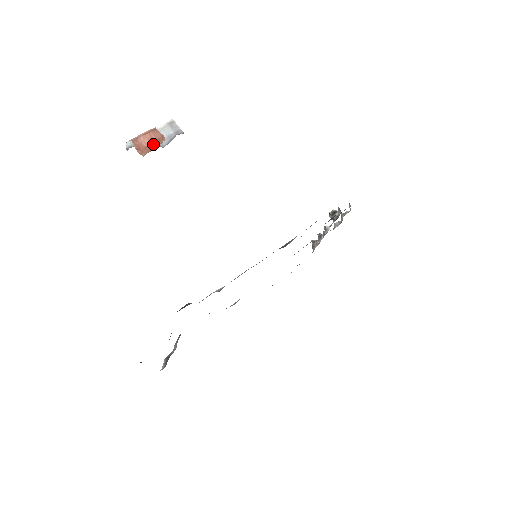
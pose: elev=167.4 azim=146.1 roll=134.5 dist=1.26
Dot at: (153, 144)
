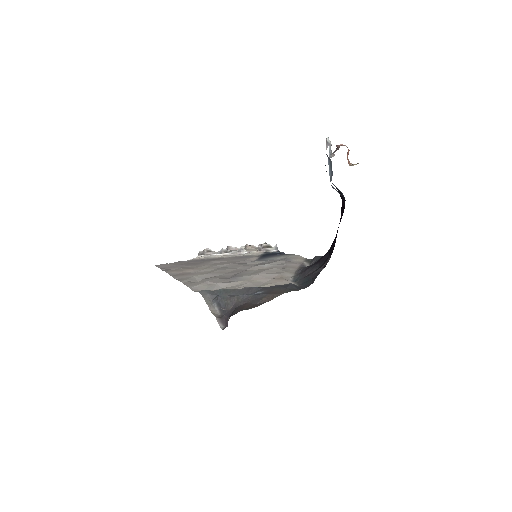
Dot at: (348, 160)
